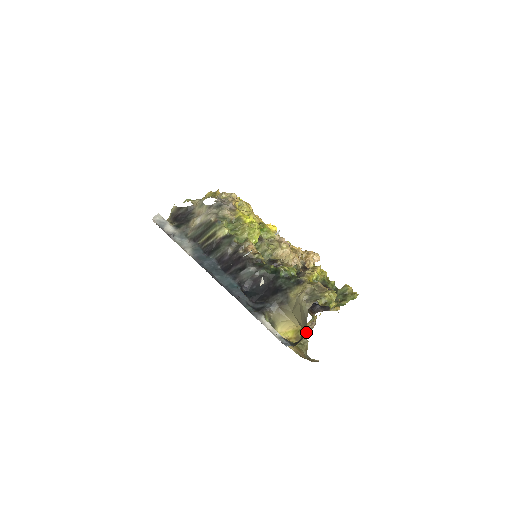
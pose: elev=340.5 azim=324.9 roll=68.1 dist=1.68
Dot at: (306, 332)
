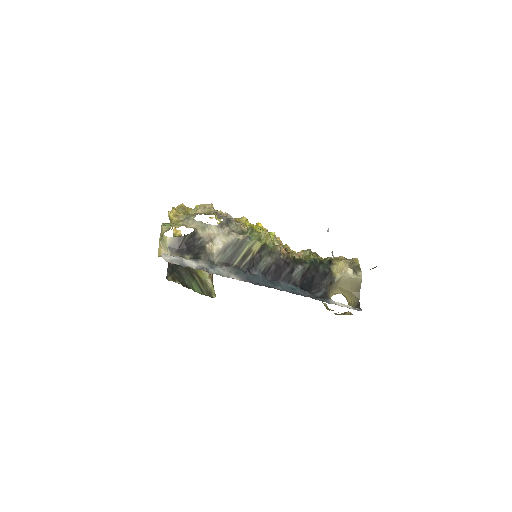
Dot at: occluded
